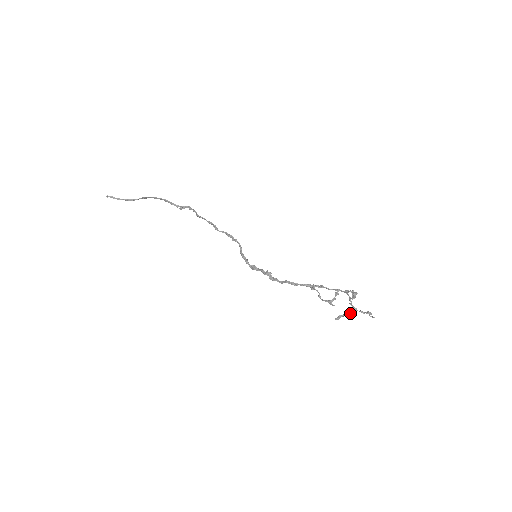
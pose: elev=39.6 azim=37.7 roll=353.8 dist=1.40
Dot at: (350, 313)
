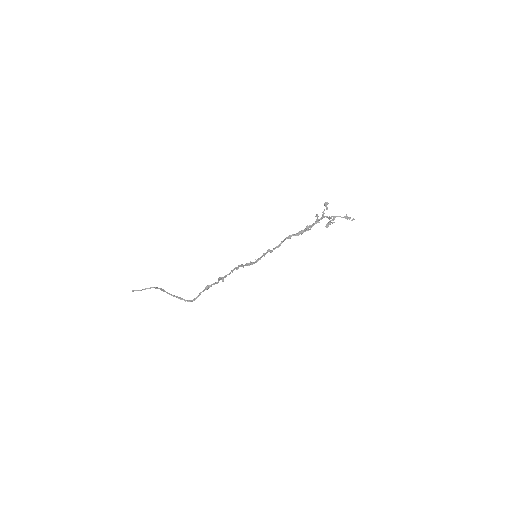
Dot at: (333, 220)
